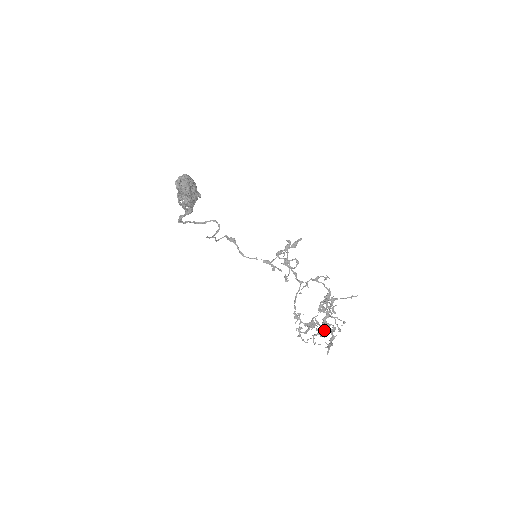
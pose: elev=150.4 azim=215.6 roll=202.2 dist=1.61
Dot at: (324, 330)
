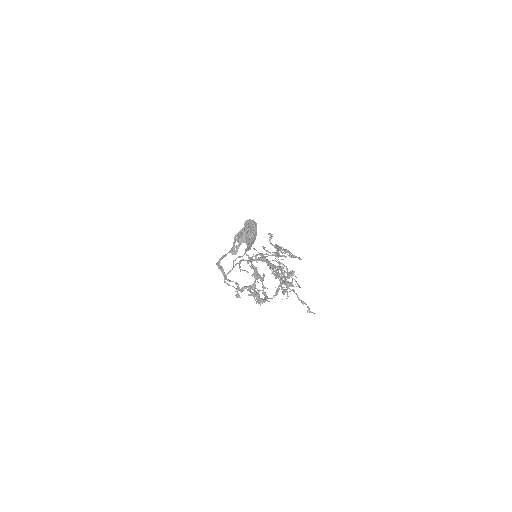
Dot at: (267, 261)
